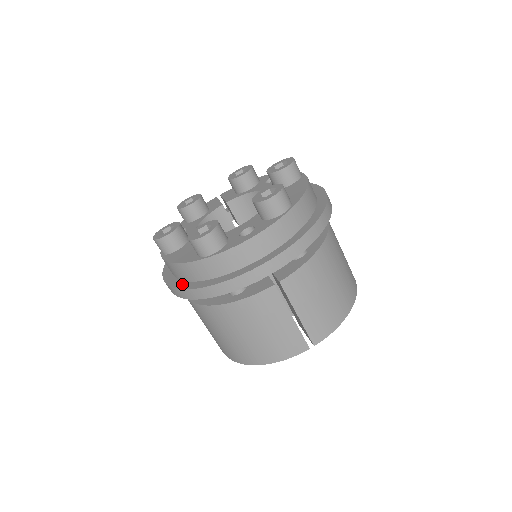
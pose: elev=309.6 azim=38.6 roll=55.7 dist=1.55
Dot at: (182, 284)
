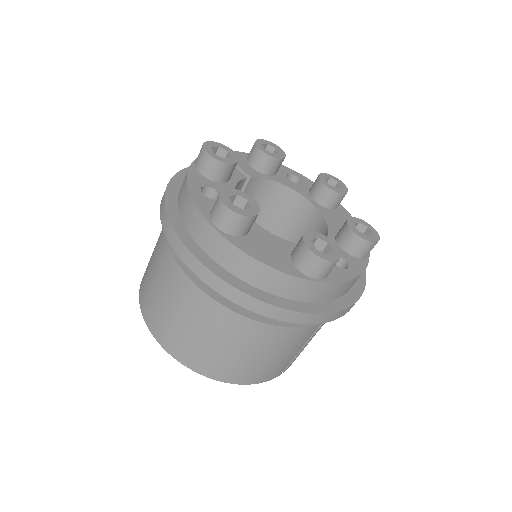
Dot at: (249, 288)
